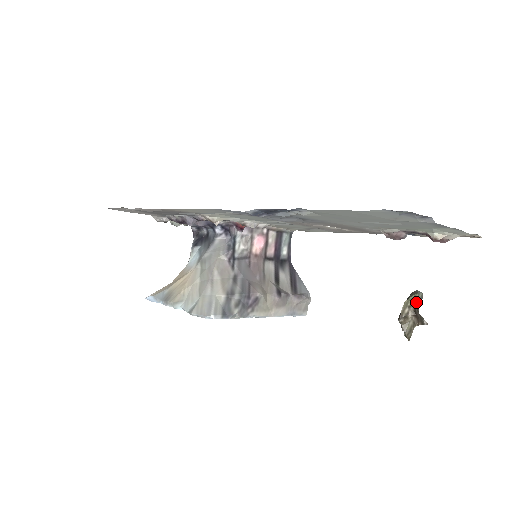
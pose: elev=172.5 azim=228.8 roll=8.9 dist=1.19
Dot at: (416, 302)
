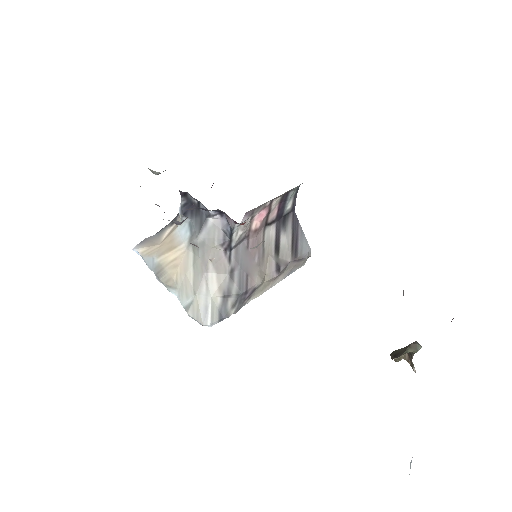
Dot at: (412, 352)
